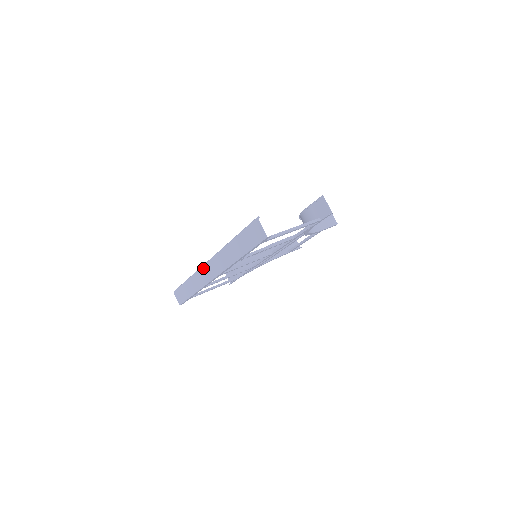
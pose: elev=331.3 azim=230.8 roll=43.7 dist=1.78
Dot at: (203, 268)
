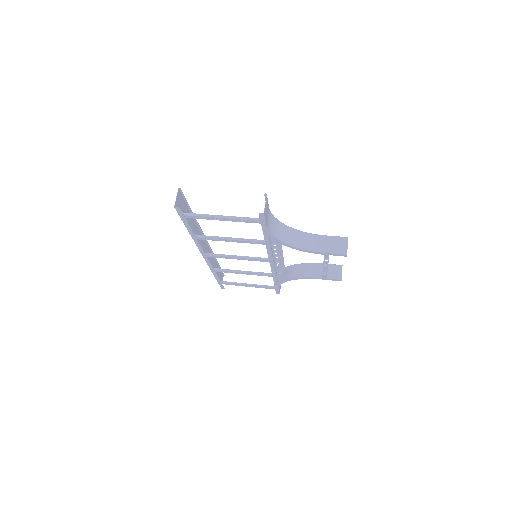
Dot at: (208, 247)
